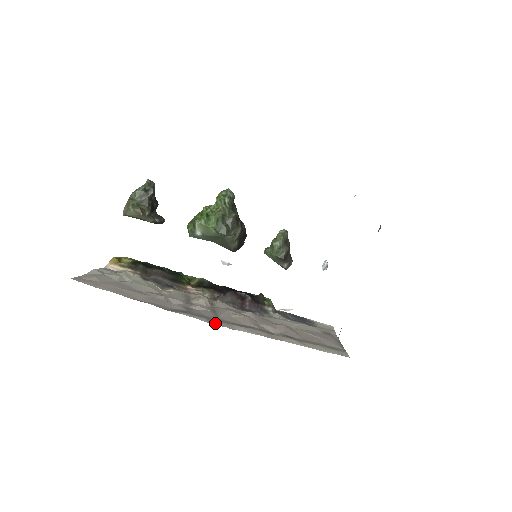
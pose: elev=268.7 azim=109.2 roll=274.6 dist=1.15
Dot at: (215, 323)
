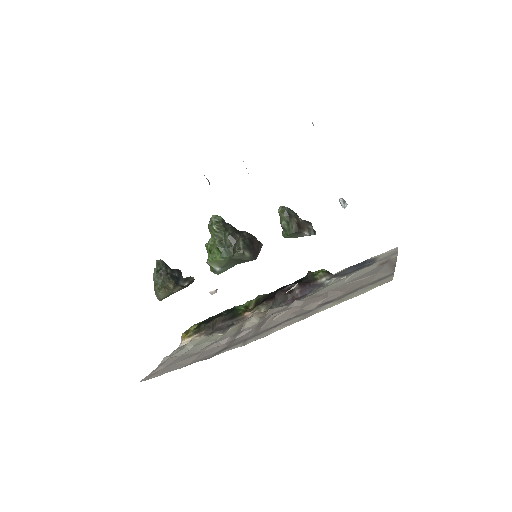
Dot at: (249, 342)
